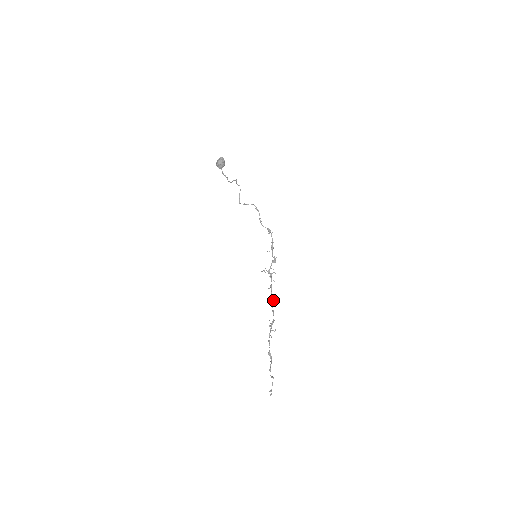
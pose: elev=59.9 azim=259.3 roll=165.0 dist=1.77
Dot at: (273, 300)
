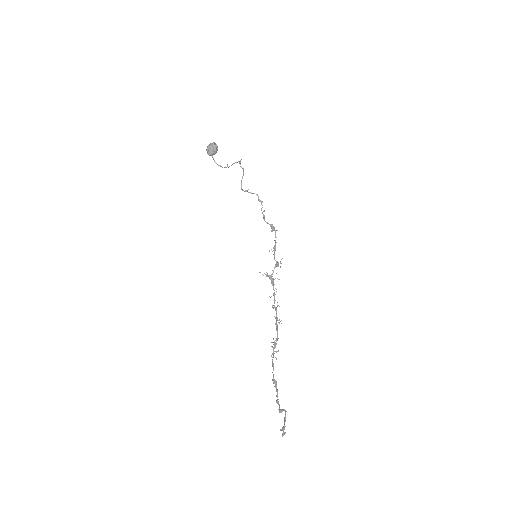
Dot at: occluded
